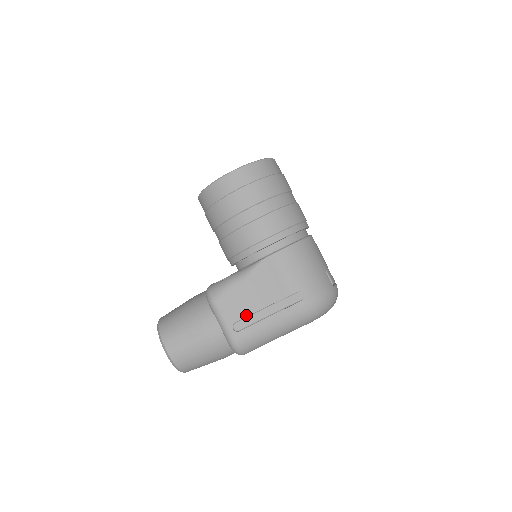
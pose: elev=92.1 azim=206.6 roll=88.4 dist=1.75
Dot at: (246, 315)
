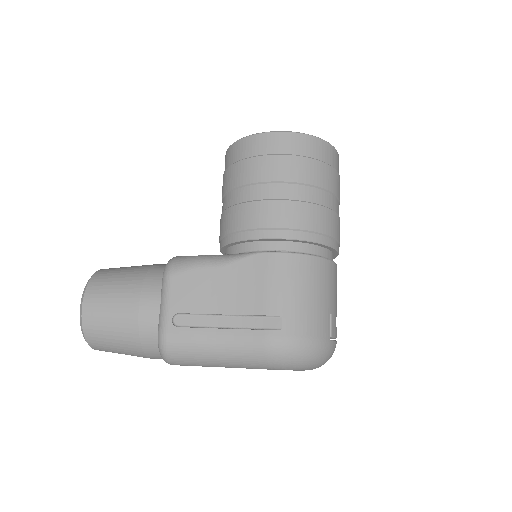
Dot at: (198, 311)
